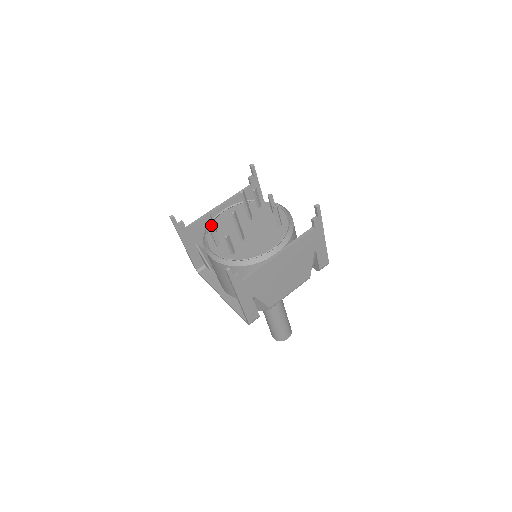
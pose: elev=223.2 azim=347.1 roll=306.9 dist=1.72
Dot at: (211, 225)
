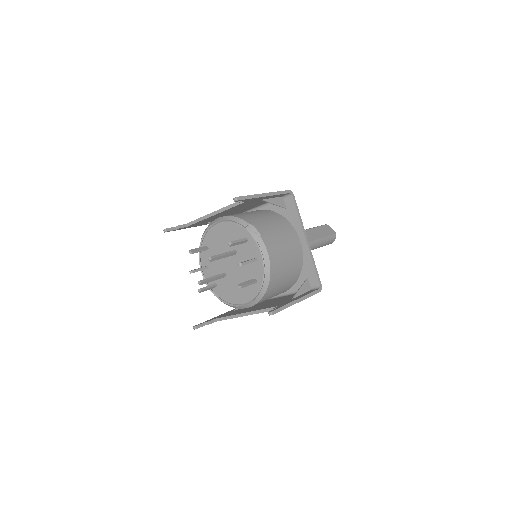
Dot at: (198, 250)
